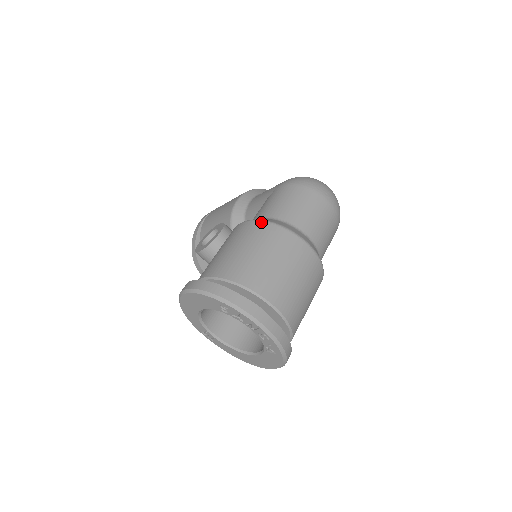
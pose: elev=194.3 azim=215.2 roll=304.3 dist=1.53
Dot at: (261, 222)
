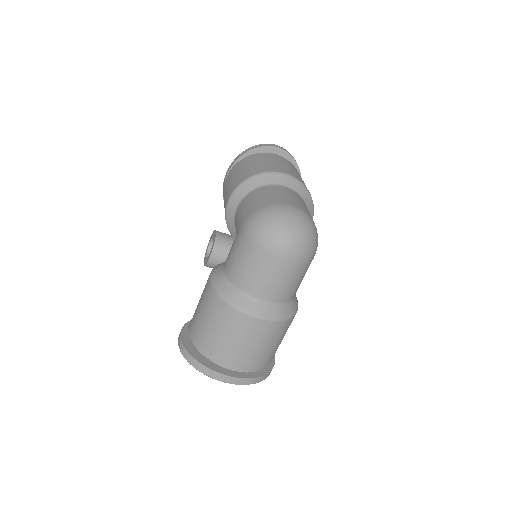
Dot at: (216, 295)
